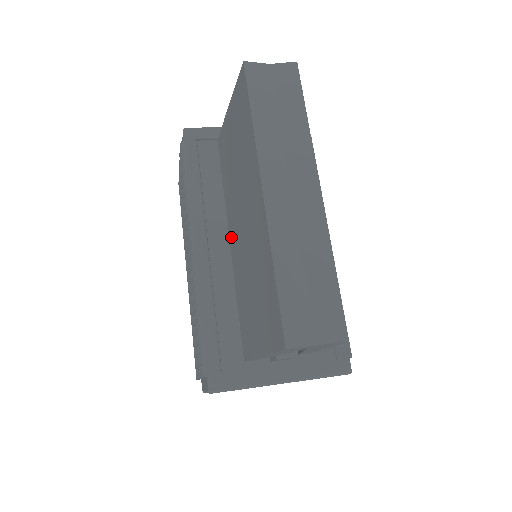
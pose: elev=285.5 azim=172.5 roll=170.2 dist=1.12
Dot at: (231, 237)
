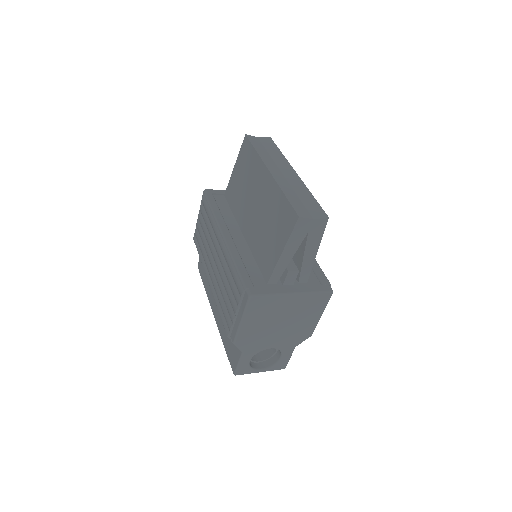
Dot at: (244, 229)
